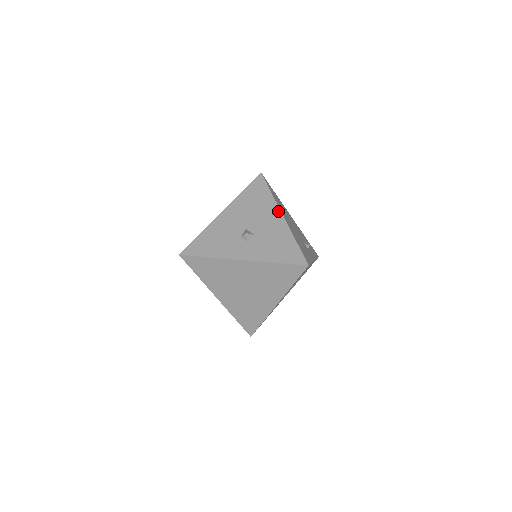
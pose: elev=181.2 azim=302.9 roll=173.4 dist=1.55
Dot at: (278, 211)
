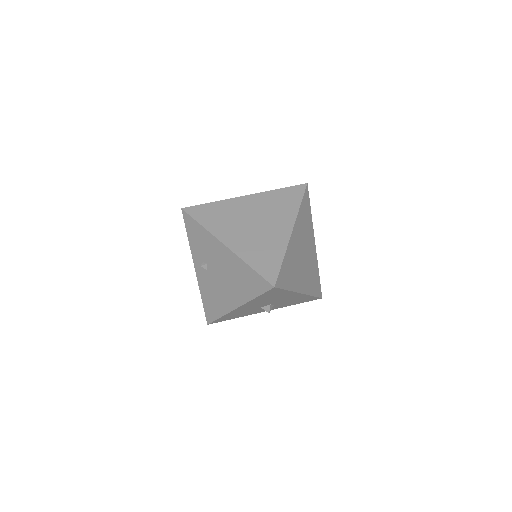
Dot at: occluded
